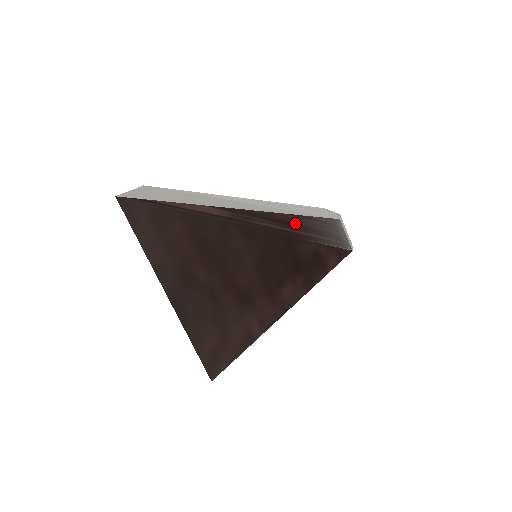
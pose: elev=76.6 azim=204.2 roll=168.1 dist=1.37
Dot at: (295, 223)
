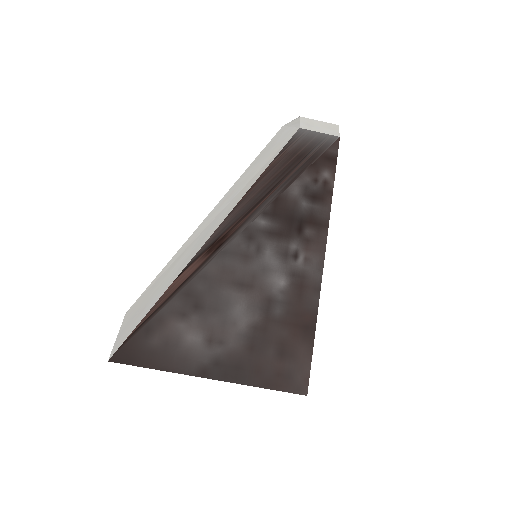
Dot at: (260, 191)
